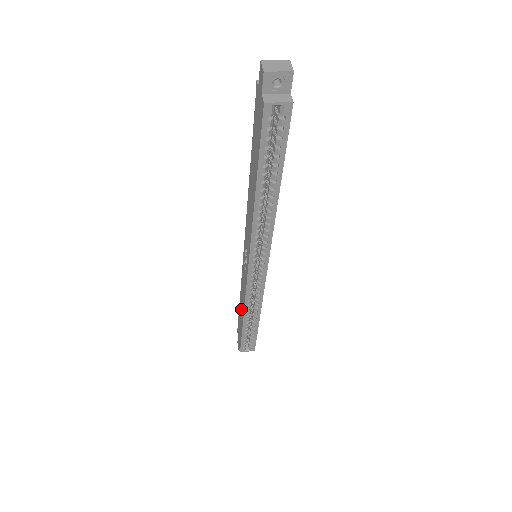
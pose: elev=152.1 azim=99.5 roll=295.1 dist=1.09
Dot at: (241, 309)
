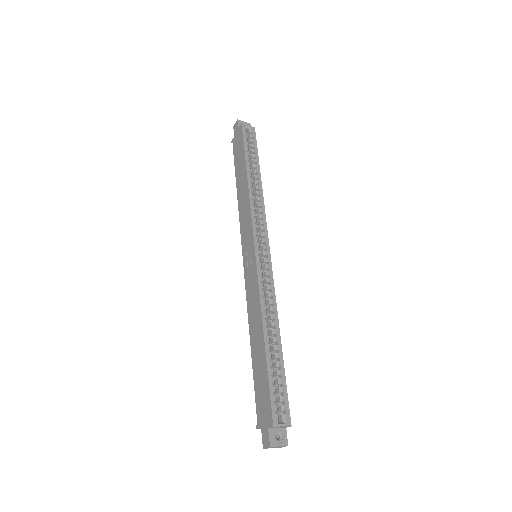
Dot at: (256, 339)
